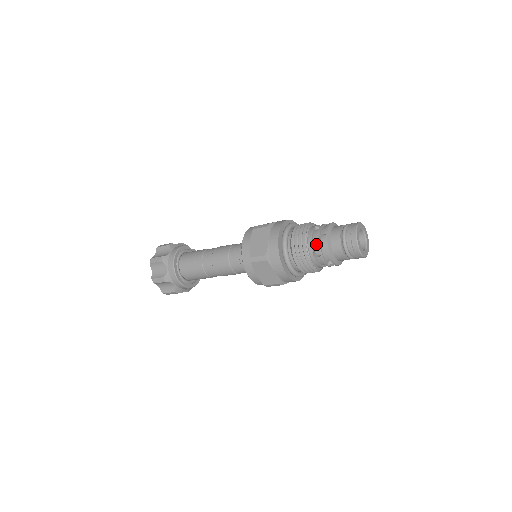
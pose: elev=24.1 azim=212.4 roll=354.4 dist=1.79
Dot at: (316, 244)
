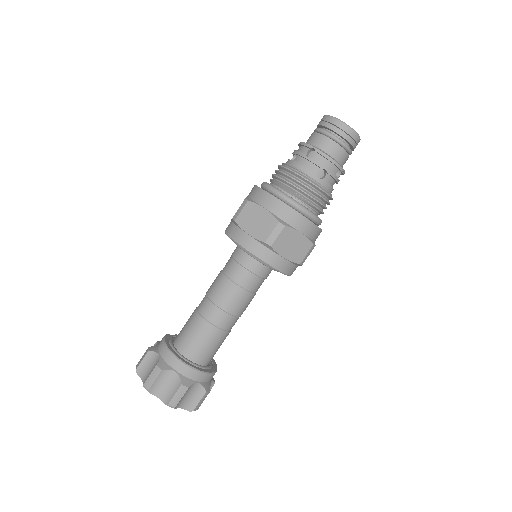
Dot at: (312, 166)
